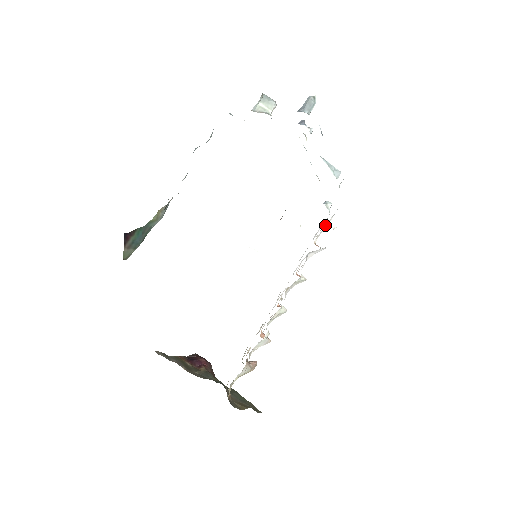
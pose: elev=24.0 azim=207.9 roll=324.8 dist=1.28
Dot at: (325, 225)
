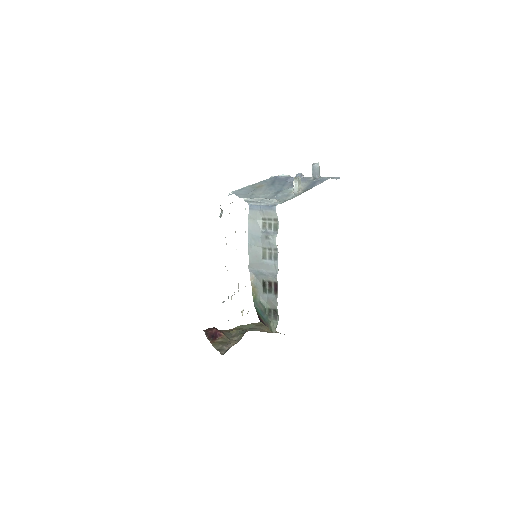
Dot at: occluded
